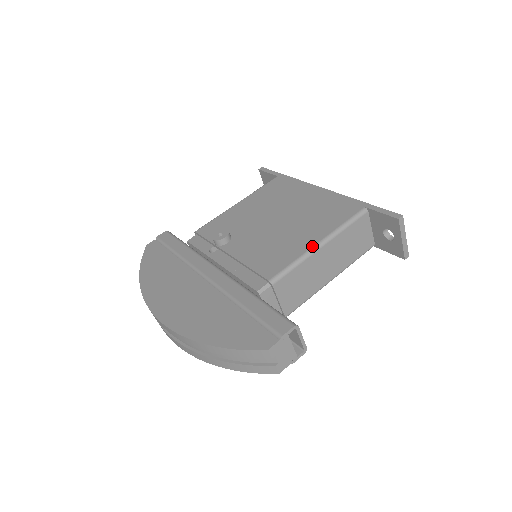
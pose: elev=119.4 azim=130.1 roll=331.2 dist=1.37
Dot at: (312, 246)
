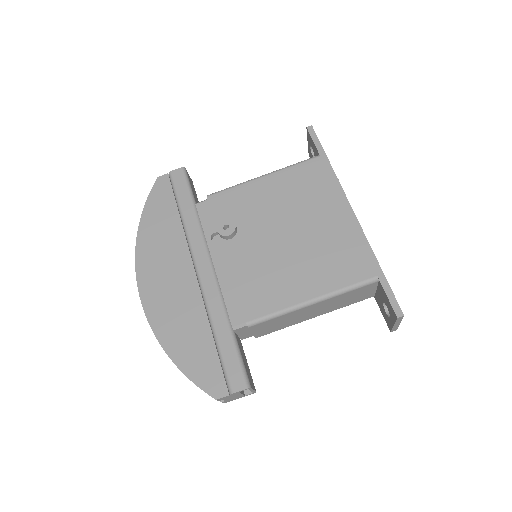
Dot at: (303, 301)
